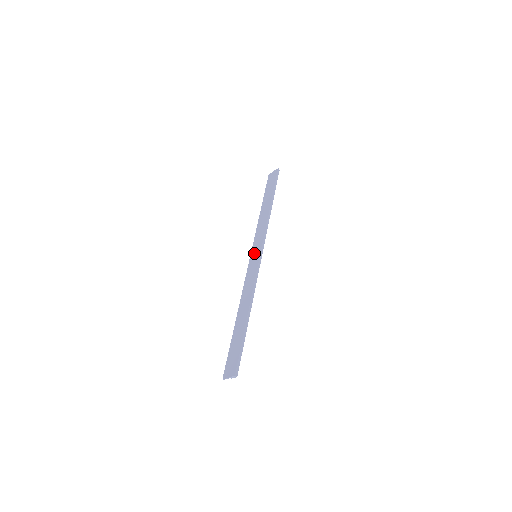
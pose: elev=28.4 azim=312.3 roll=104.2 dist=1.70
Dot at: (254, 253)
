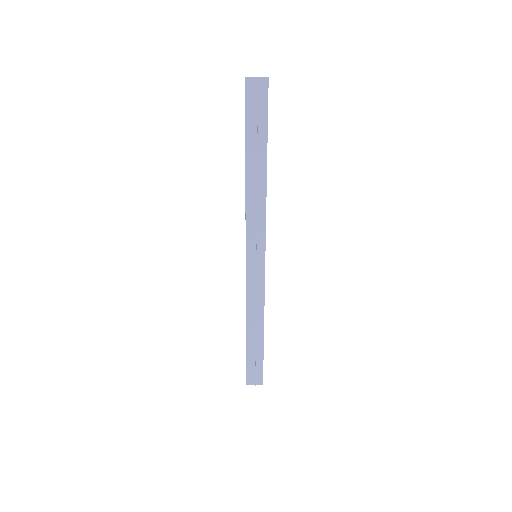
Dot at: (253, 252)
